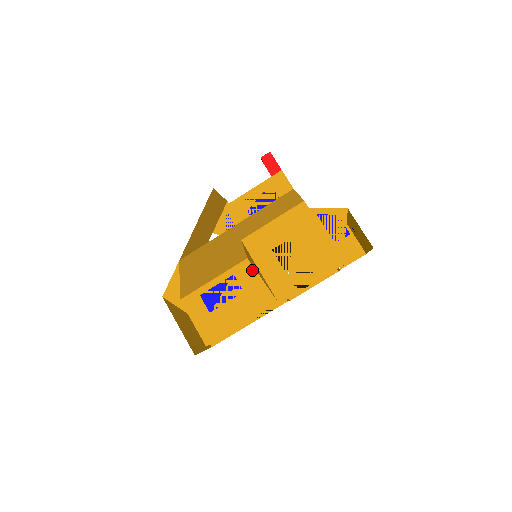
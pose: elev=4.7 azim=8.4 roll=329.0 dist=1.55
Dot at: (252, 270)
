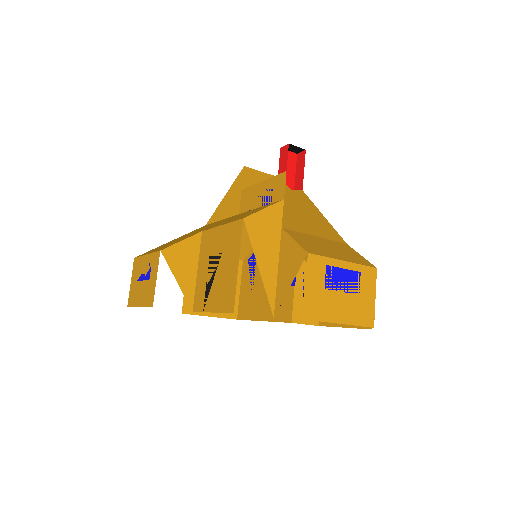
Dot at: (158, 264)
